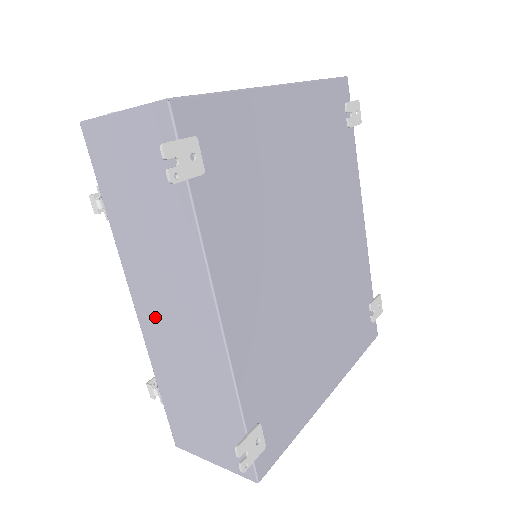
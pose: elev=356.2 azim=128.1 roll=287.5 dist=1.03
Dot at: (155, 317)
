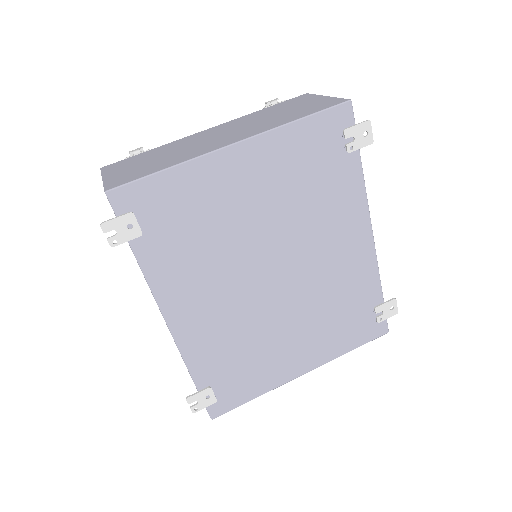
Dot at: occluded
